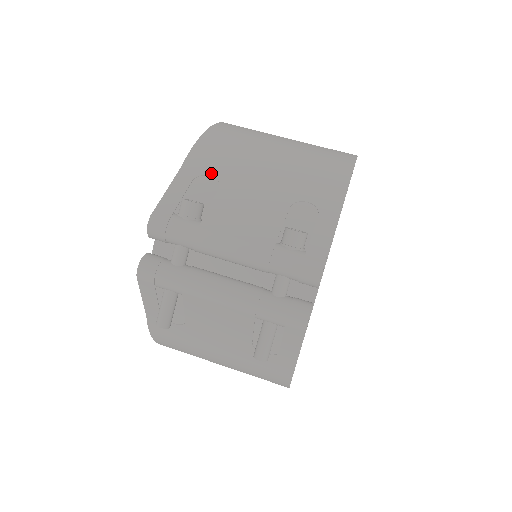
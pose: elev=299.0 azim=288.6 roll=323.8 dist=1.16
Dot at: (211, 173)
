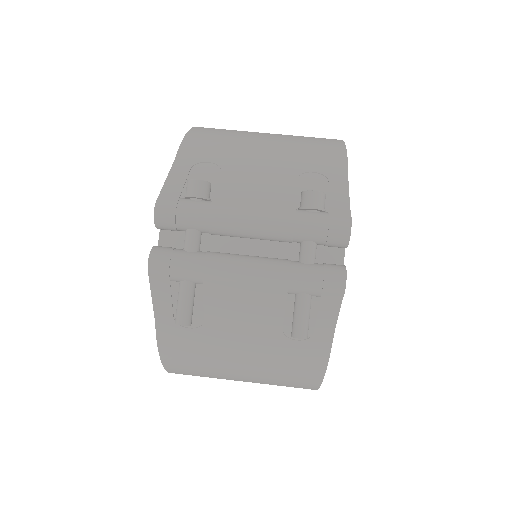
Dot at: (208, 160)
